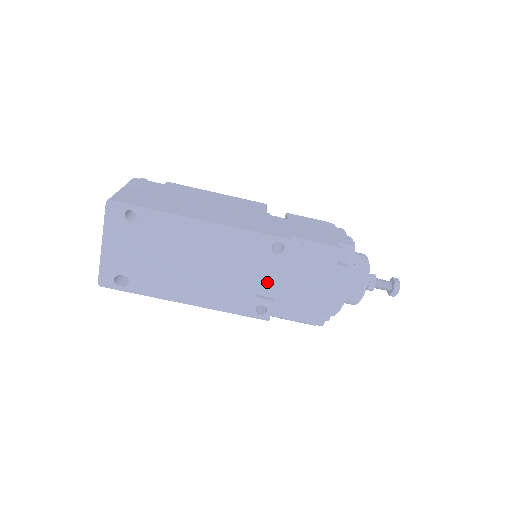
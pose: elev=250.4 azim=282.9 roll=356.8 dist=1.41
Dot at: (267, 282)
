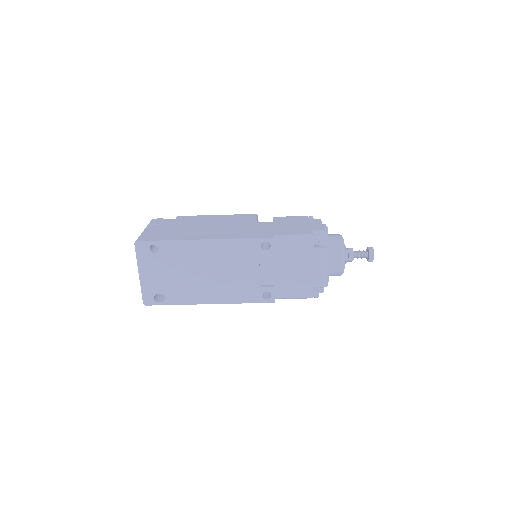
Dot at: (266, 273)
